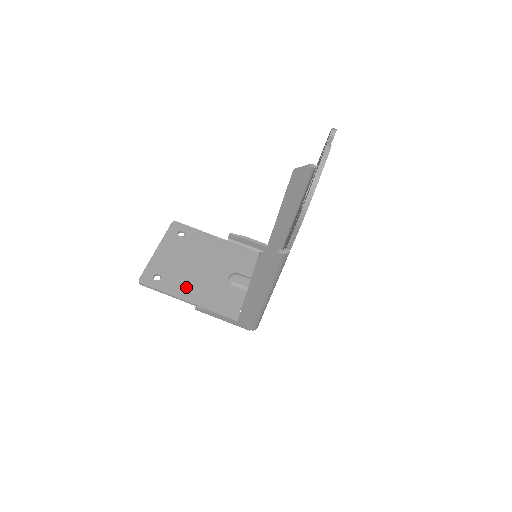
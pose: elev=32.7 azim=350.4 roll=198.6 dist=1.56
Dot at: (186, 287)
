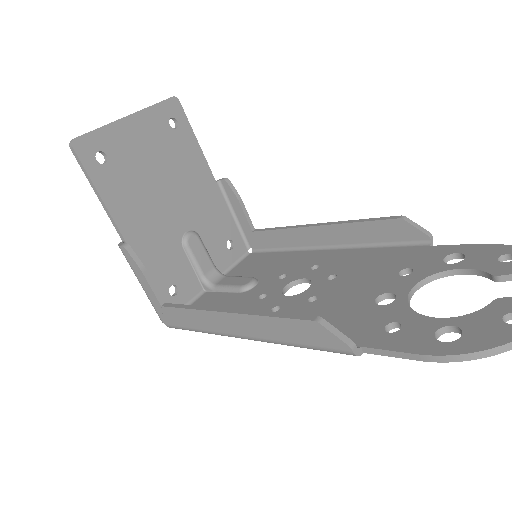
Dot at: (129, 204)
